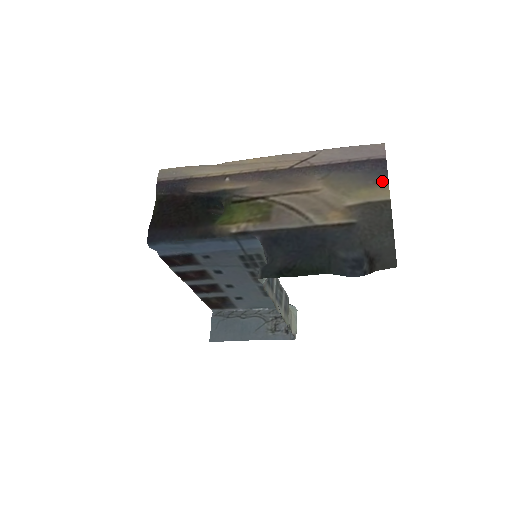
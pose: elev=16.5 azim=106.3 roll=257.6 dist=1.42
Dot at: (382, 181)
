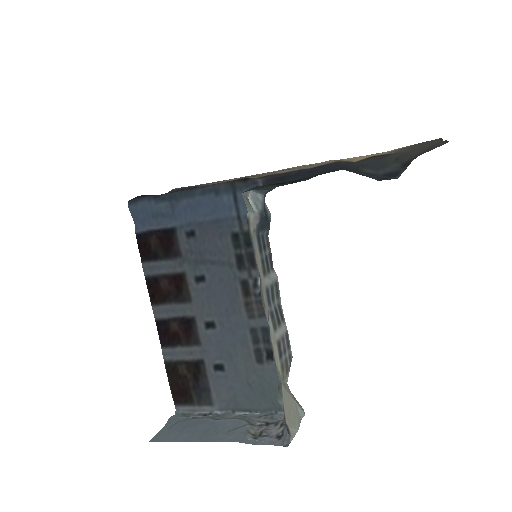
Dot at: occluded
